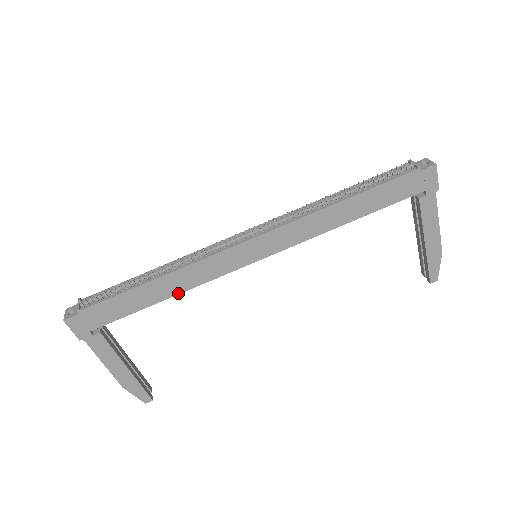
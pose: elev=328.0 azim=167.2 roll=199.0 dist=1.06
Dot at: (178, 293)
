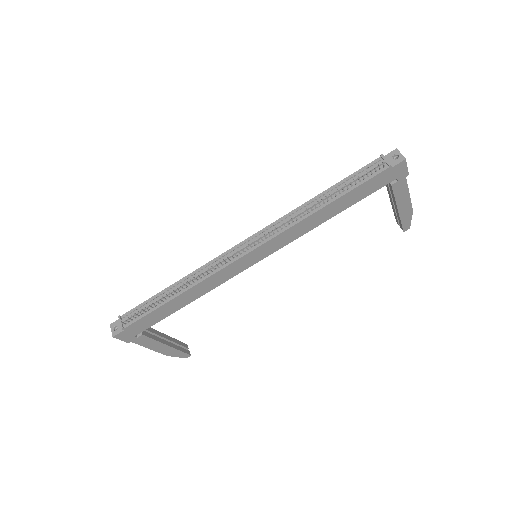
Dot at: (198, 297)
